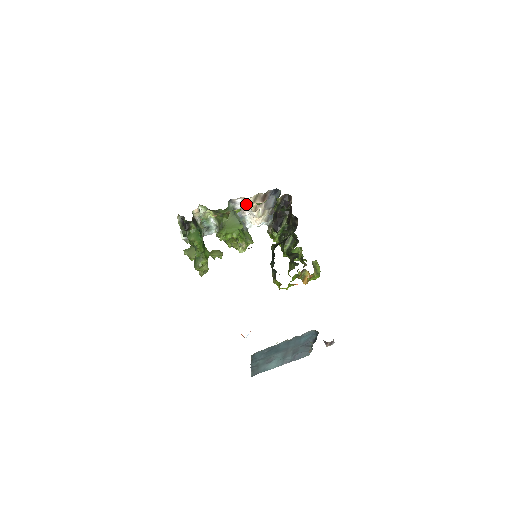
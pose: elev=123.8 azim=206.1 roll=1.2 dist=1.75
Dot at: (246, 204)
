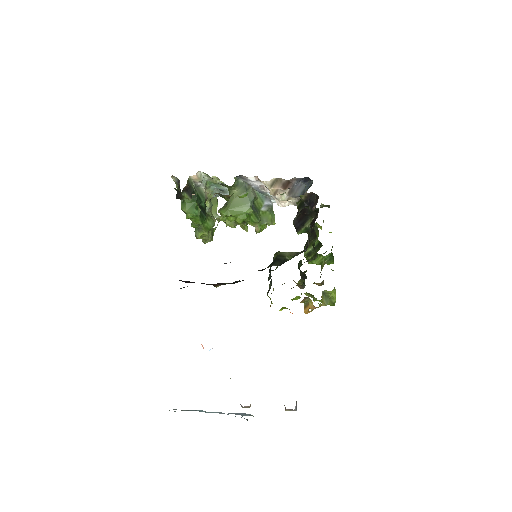
Dot at: occluded
